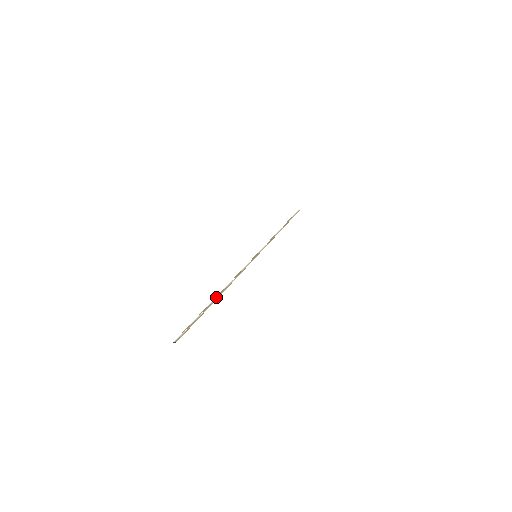
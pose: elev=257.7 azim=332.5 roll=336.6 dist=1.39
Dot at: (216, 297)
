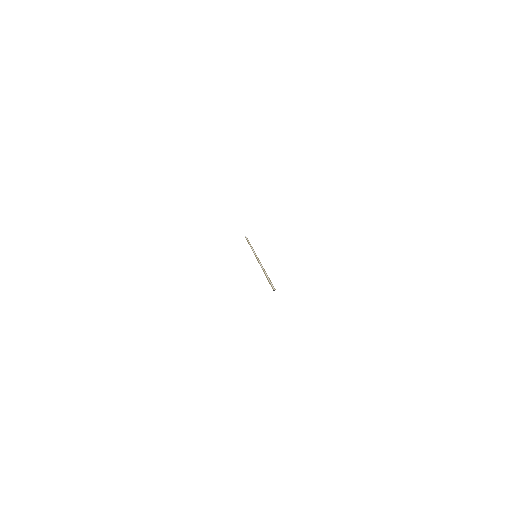
Dot at: (265, 272)
